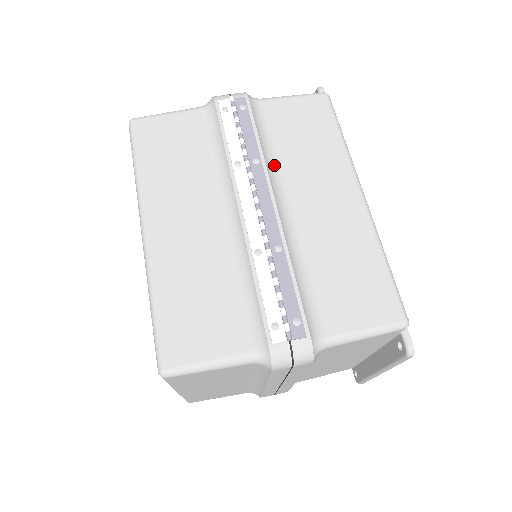
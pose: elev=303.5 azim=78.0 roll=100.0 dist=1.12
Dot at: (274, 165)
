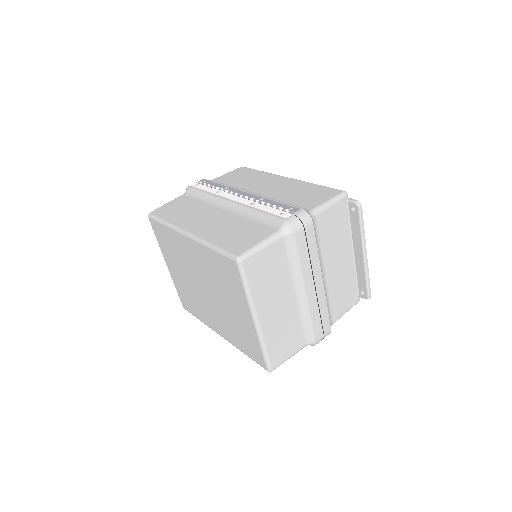
Dot at: occluded
